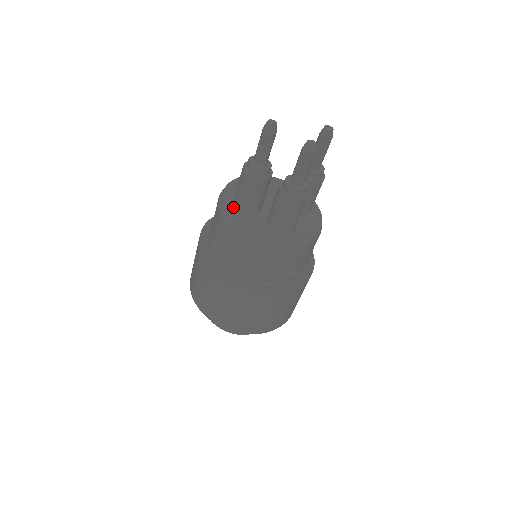
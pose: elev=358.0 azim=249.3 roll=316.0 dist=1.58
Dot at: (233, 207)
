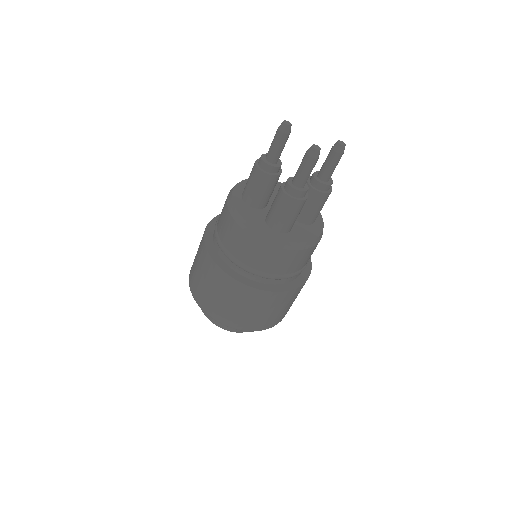
Dot at: (240, 197)
